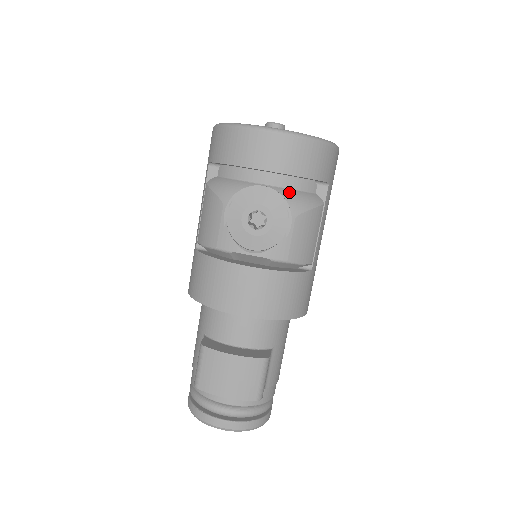
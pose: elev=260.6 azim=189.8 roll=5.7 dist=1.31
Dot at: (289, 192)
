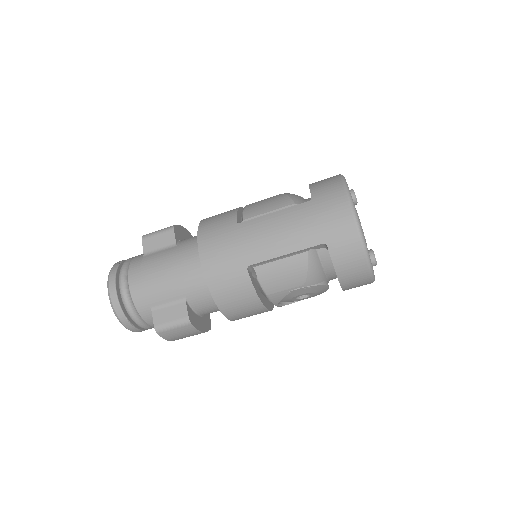
Dot at: occluded
